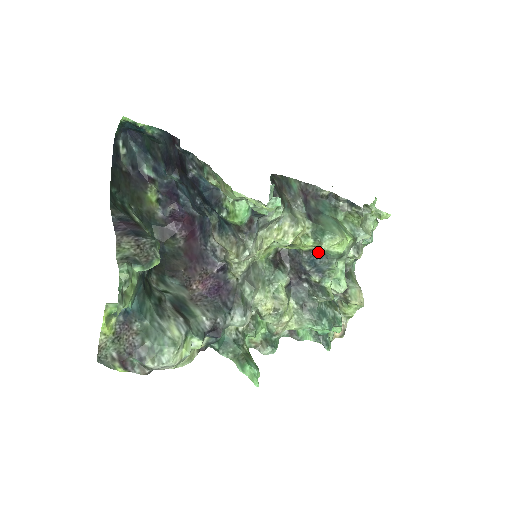
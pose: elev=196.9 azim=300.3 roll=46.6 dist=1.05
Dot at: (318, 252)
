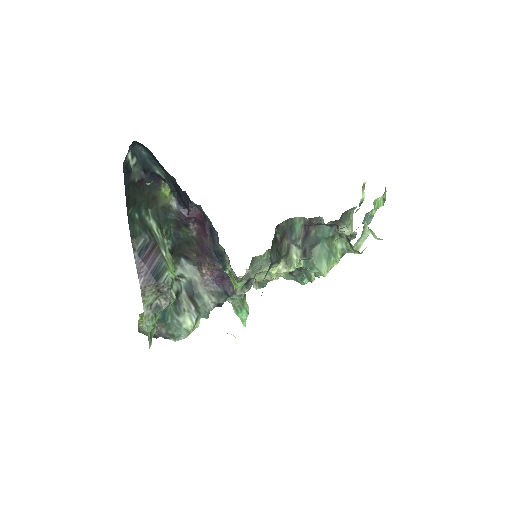
Dot at: occluded
